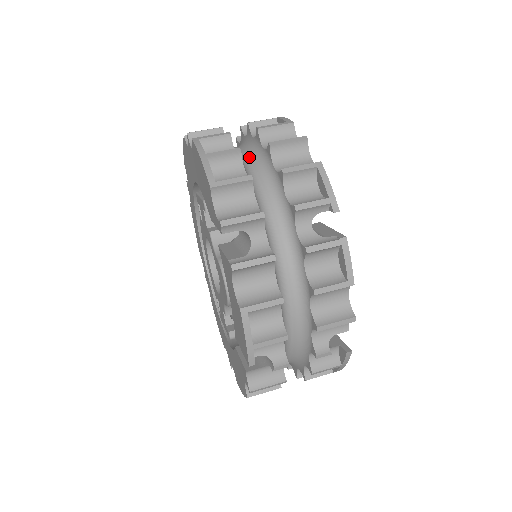
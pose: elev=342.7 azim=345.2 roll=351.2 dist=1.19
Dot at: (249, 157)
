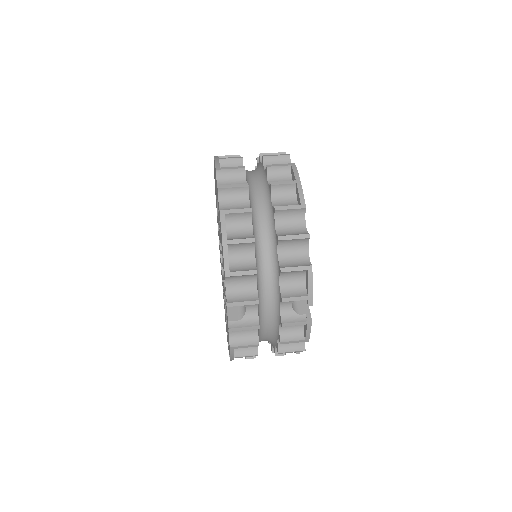
Dot at: (263, 227)
